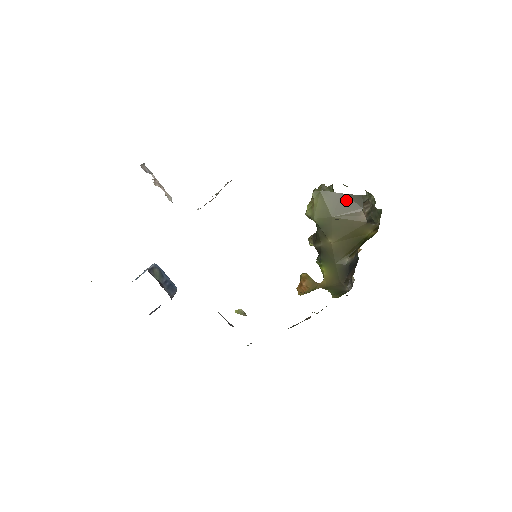
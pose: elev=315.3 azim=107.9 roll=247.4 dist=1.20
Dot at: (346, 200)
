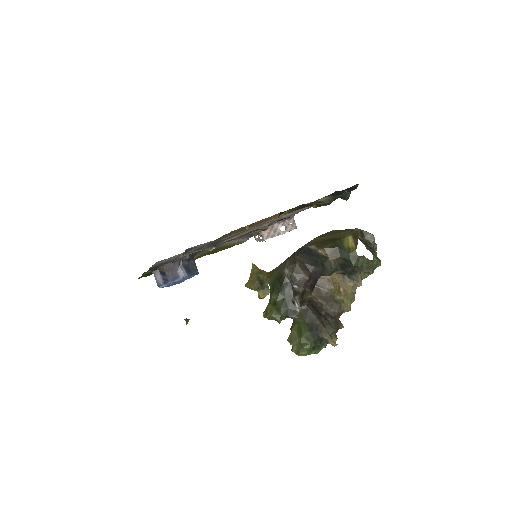
Dot at: occluded
